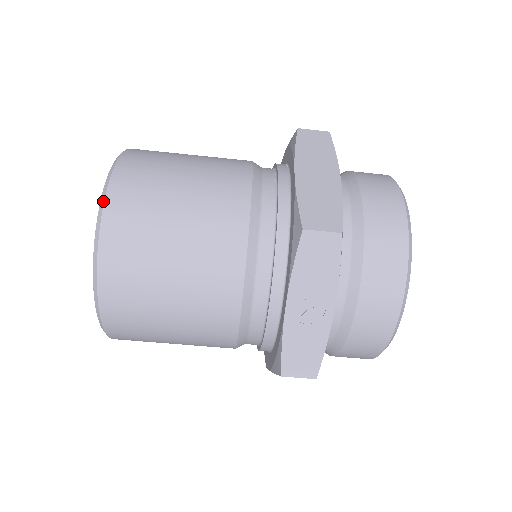
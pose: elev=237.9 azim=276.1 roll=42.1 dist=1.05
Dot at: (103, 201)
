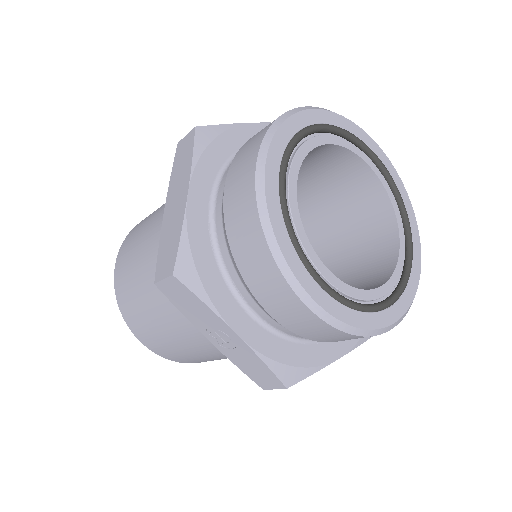
Dot at: (115, 291)
